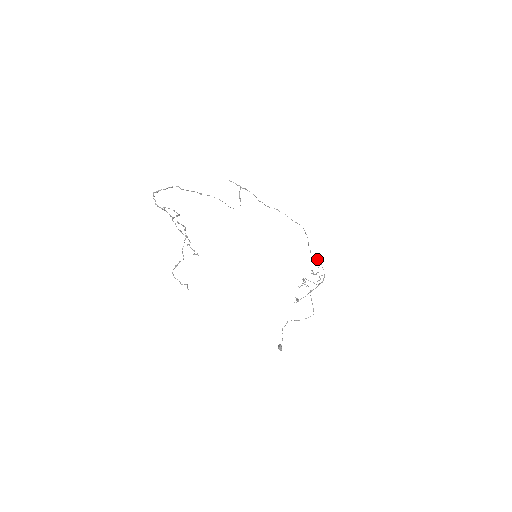
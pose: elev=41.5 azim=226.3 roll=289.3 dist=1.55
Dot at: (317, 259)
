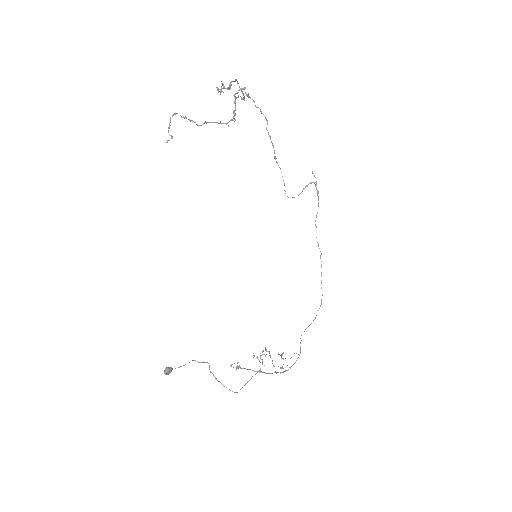
Dot at: occluded
